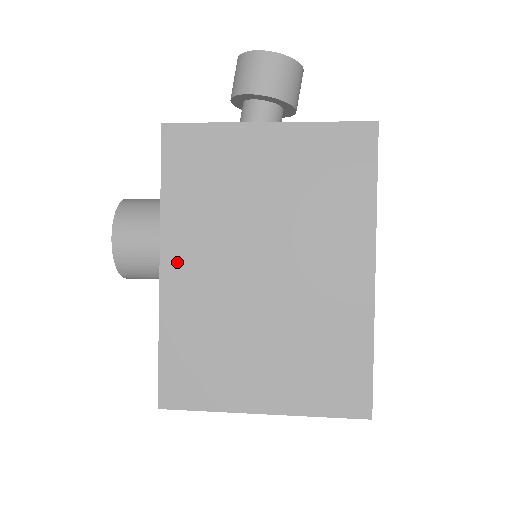
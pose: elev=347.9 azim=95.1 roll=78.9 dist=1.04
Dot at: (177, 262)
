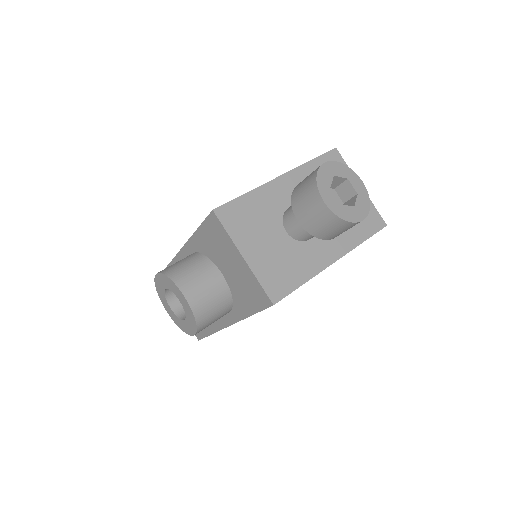
Dot at: occluded
